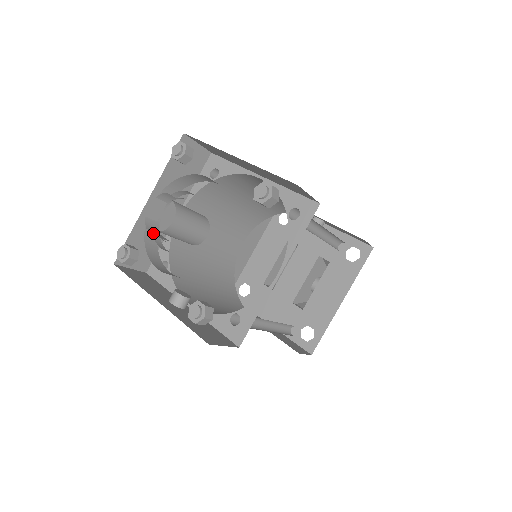
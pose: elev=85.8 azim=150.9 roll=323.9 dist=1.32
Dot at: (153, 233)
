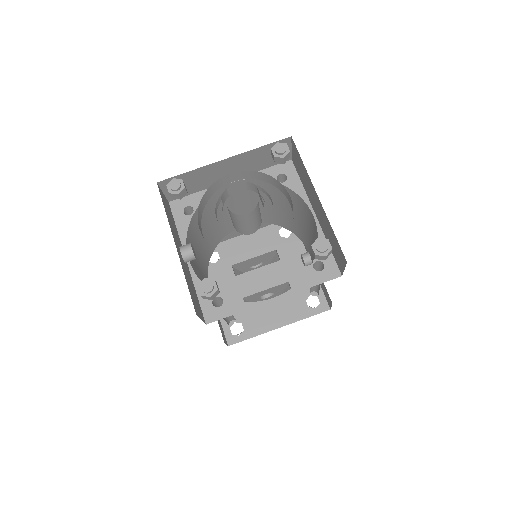
Dot at: occluded
